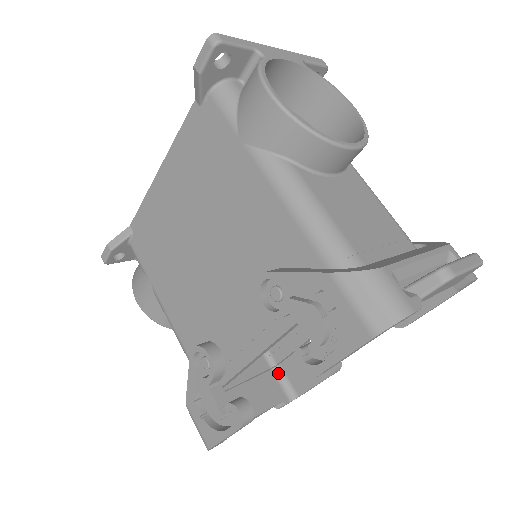
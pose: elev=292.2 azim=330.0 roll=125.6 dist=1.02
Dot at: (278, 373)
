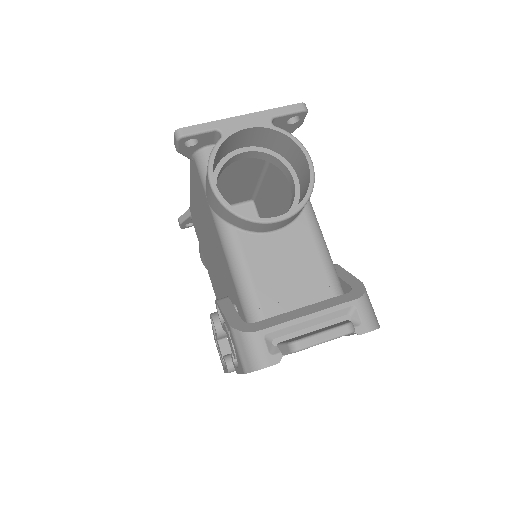
Dot at: occluded
